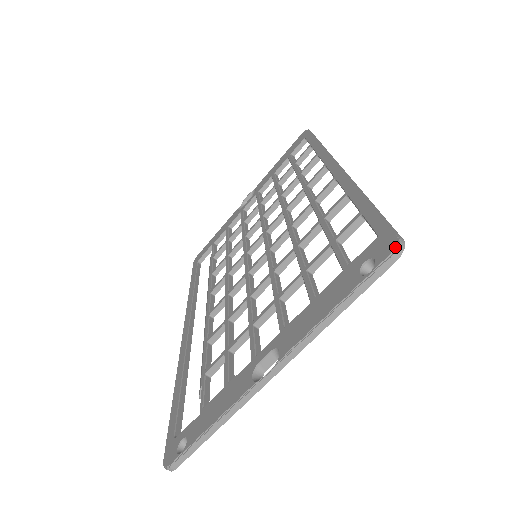
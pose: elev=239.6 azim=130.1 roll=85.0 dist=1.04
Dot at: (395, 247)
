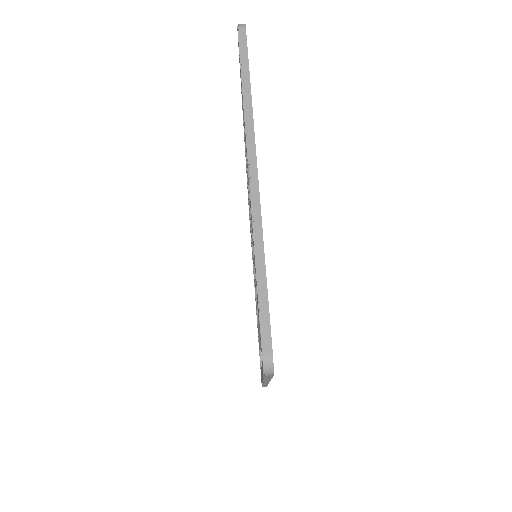
Dot at: (237, 26)
